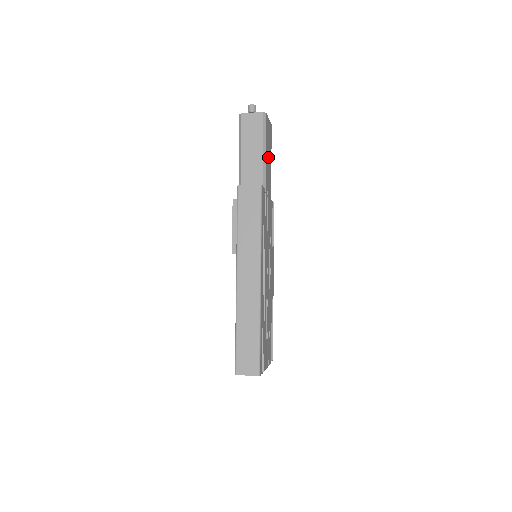
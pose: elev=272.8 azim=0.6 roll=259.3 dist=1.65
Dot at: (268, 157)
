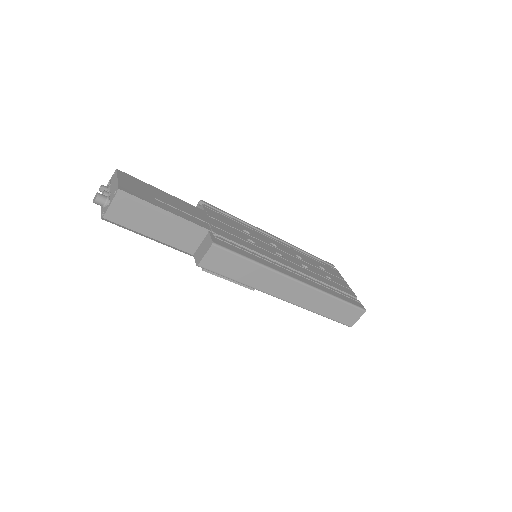
Dot at: (166, 203)
